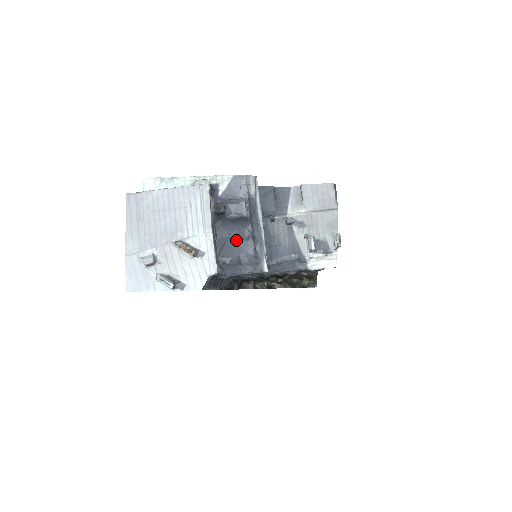
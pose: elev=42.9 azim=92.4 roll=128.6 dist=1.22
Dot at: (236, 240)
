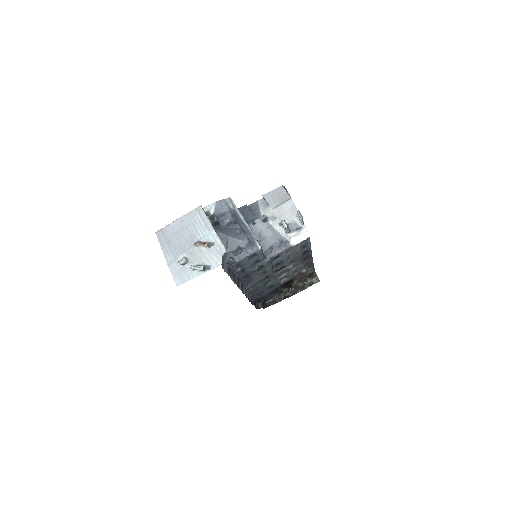
Dot at: (233, 237)
